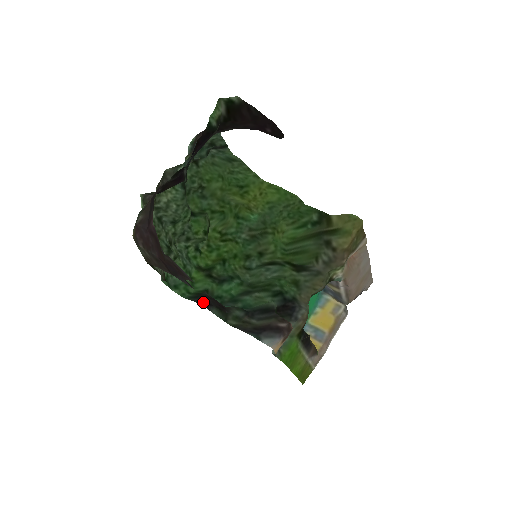
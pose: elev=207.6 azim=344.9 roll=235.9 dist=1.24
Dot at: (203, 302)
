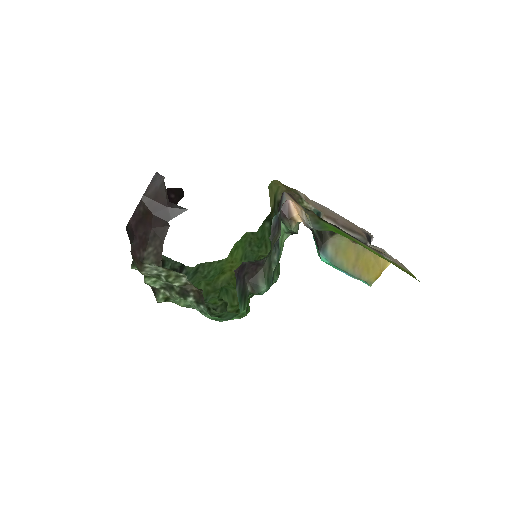
Dot at: (239, 272)
